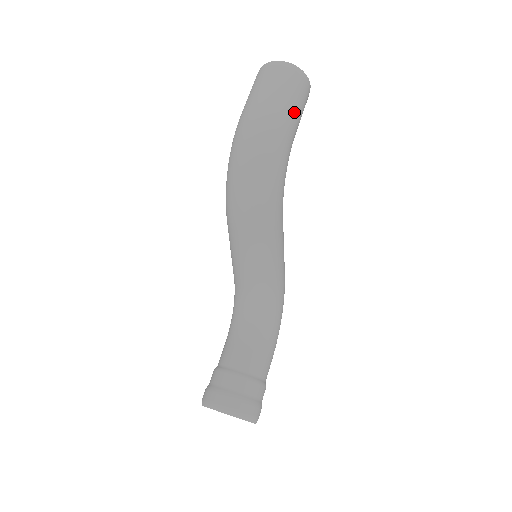
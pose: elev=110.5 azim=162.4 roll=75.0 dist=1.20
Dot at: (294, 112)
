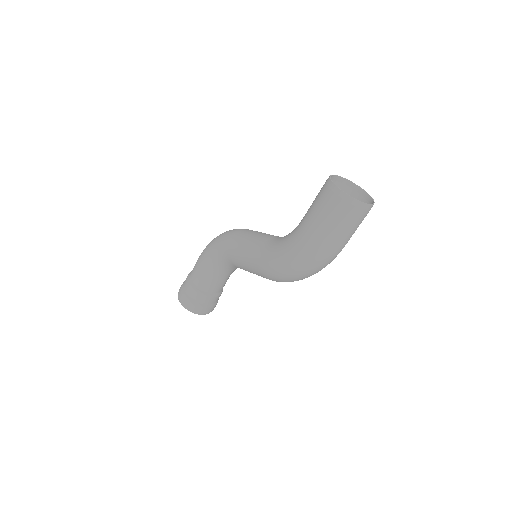
Dot at: occluded
